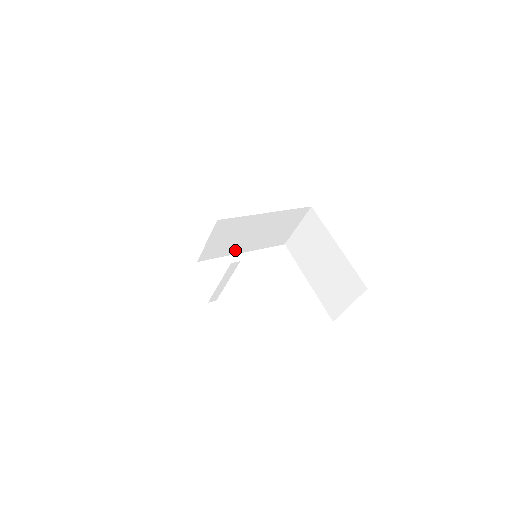
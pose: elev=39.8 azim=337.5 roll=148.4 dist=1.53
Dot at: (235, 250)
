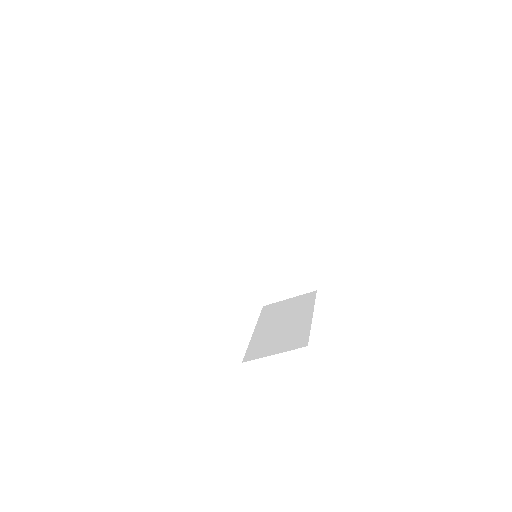
Dot at: (243, 248)
